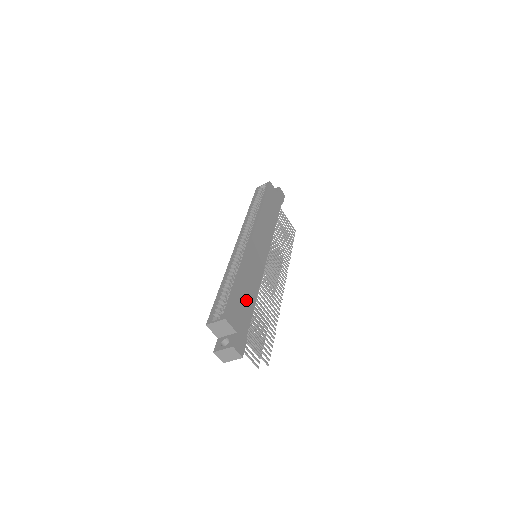
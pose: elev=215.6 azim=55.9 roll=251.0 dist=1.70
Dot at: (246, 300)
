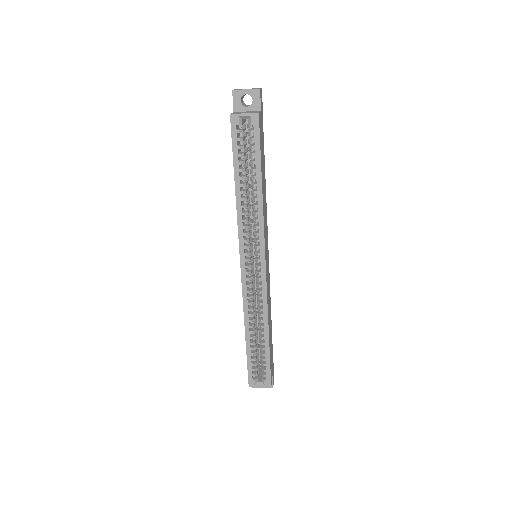
Dot at: occluded
